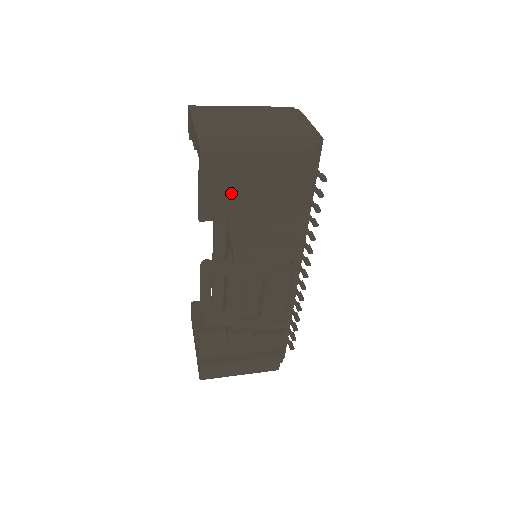
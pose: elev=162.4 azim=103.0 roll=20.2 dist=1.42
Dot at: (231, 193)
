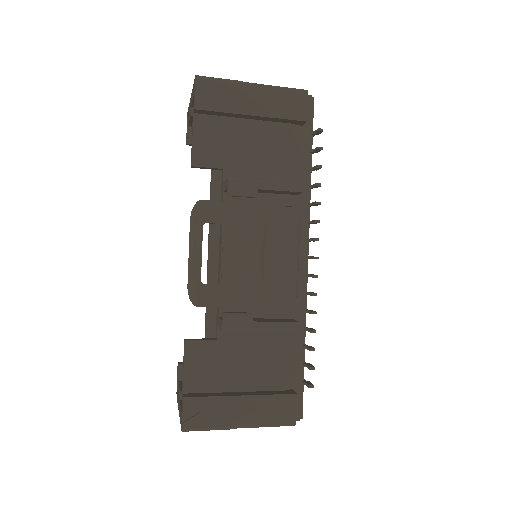
Dot at: (226, 136)
